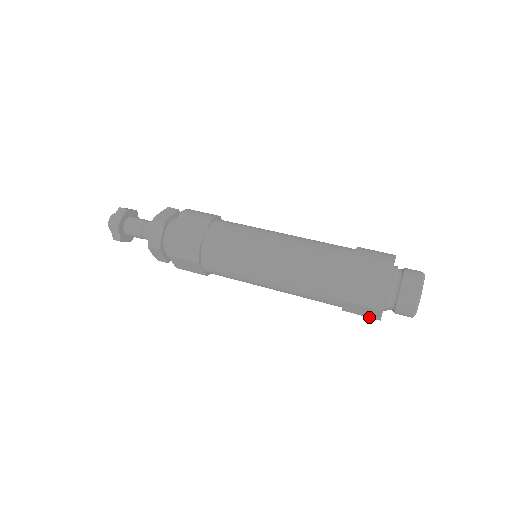
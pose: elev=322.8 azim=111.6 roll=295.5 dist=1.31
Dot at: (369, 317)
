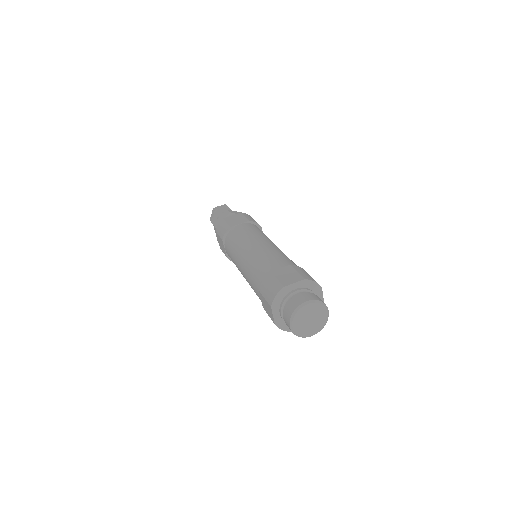
Dot at: (271, 319)
